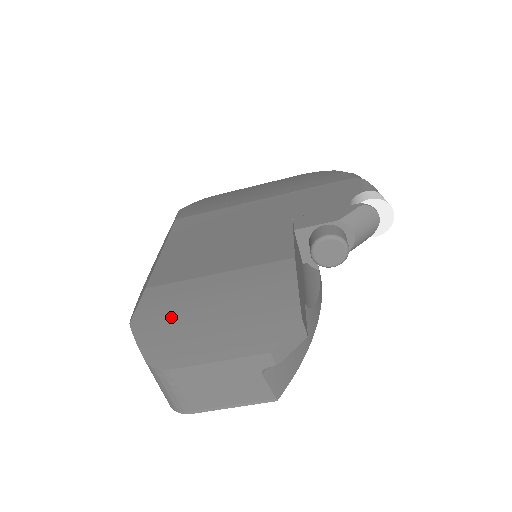
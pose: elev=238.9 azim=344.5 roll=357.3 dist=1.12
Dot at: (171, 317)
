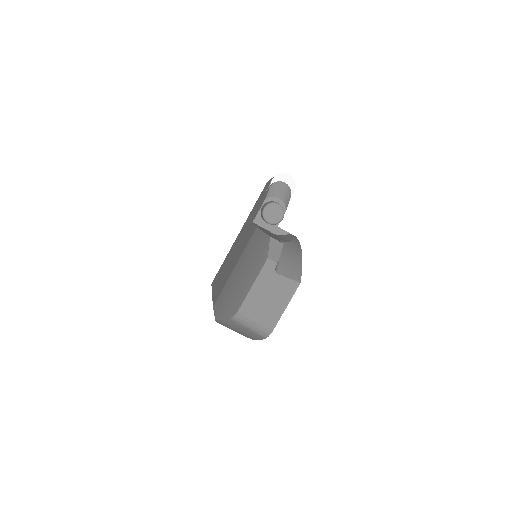
Dot at: (228, 298)
